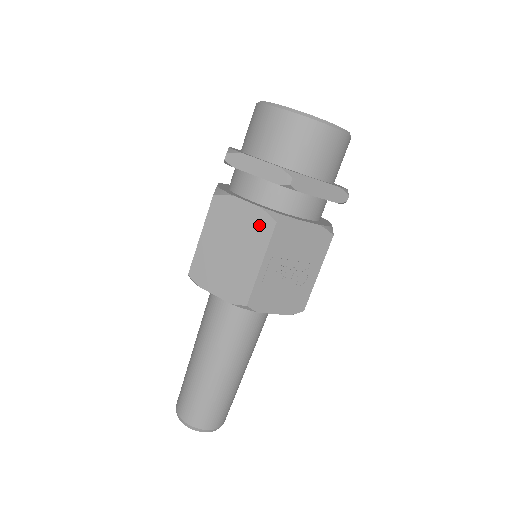
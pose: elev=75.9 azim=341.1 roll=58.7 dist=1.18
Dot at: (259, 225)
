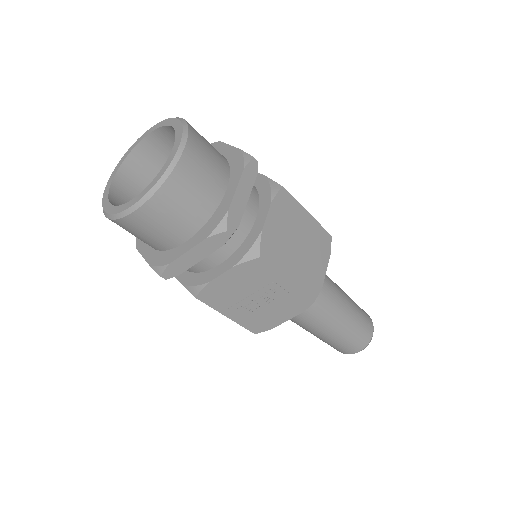
Dot at: occluded
